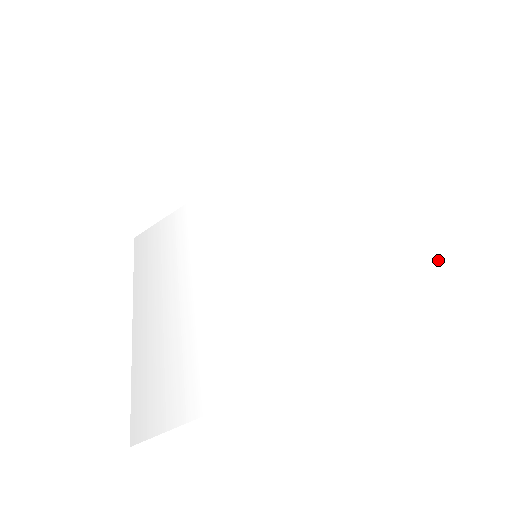
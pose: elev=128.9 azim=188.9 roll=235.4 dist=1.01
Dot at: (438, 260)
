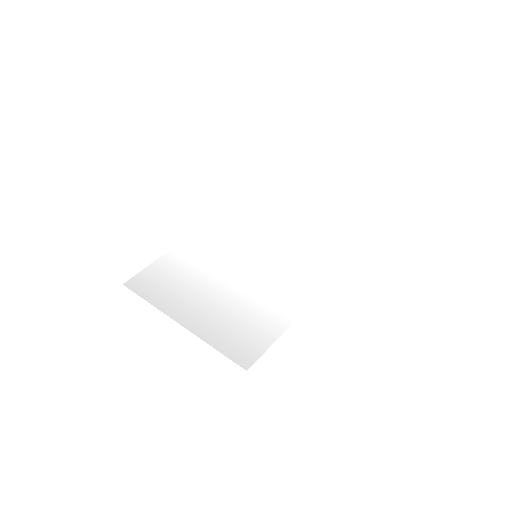
Dot at: (354, 228)
